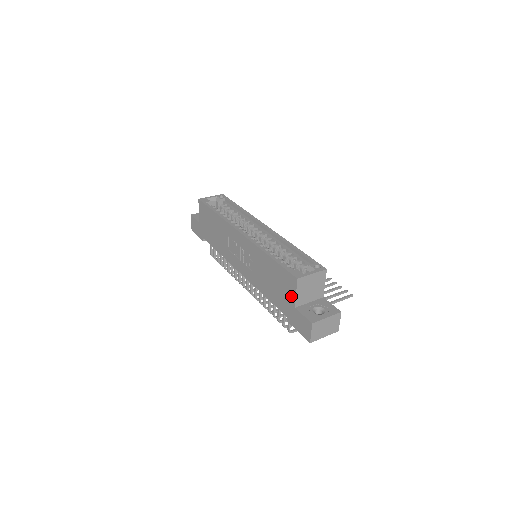
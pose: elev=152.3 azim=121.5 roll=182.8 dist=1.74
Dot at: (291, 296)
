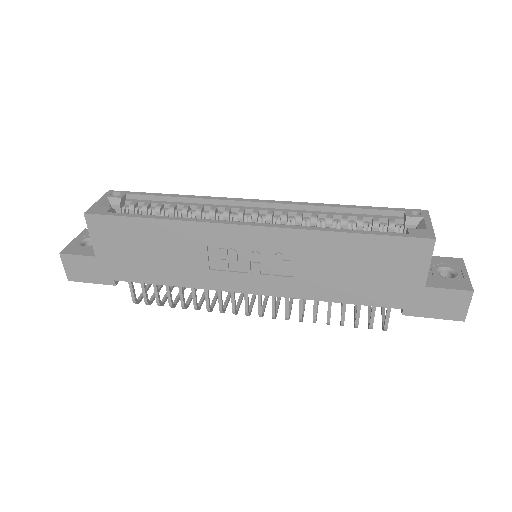
Dot at: (416, 273)
